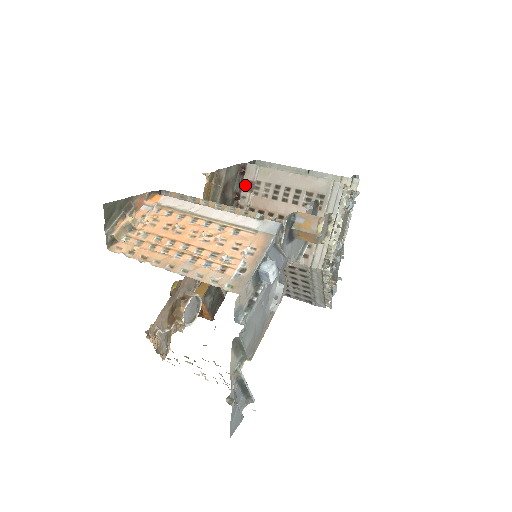
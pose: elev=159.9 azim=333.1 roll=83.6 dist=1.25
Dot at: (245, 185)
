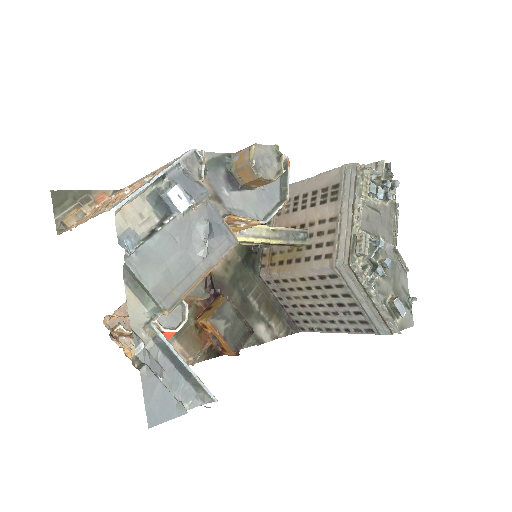
Dot at: occluded
